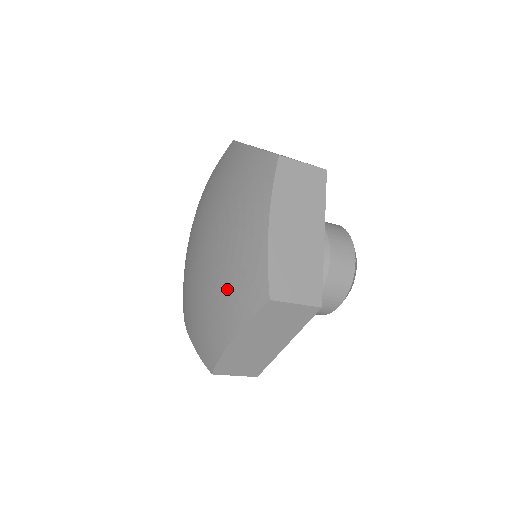
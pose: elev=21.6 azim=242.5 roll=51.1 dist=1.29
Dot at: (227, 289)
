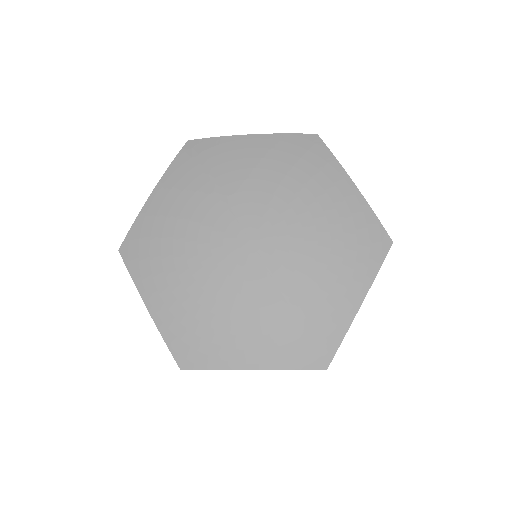
Dot at: (278, 324)
